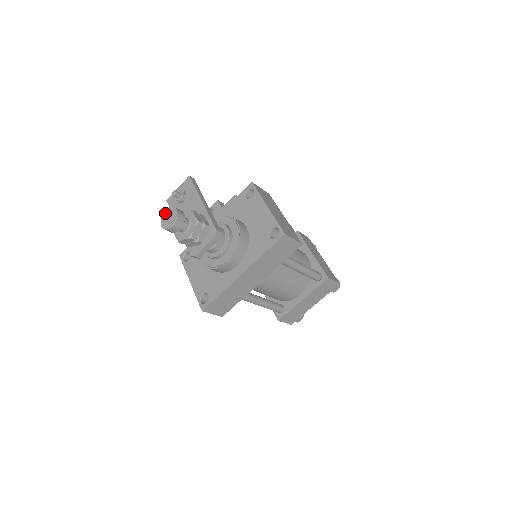
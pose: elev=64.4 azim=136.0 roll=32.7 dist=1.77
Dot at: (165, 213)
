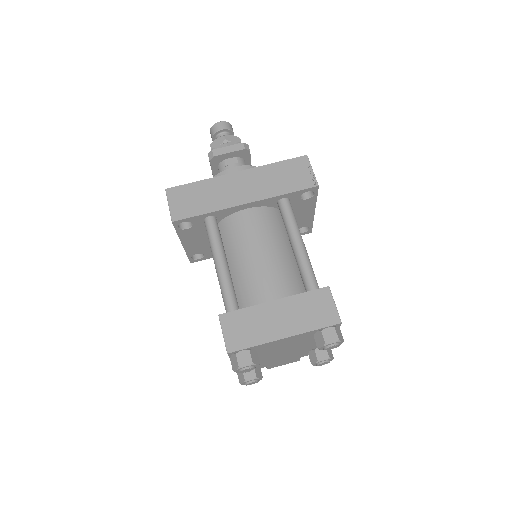
Dot at: occluded
